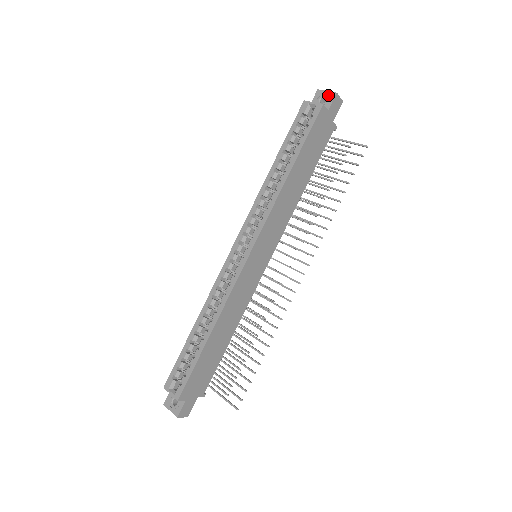
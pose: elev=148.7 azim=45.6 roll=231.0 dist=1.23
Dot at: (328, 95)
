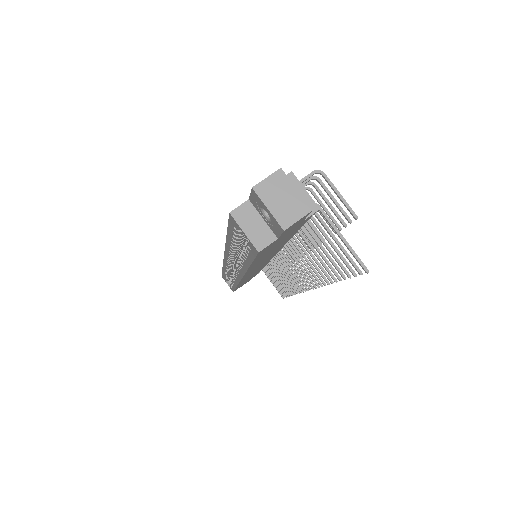
Dot at: (271, 219)
